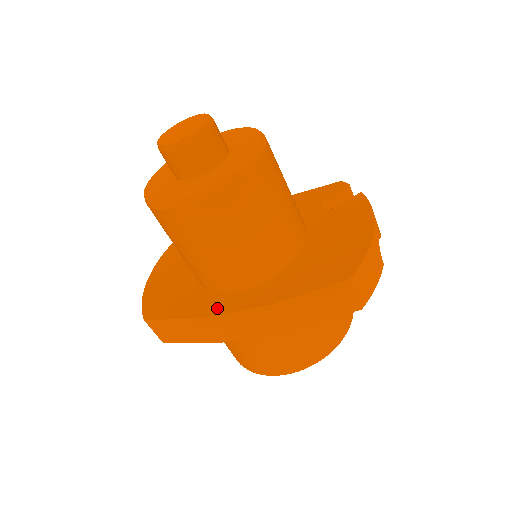
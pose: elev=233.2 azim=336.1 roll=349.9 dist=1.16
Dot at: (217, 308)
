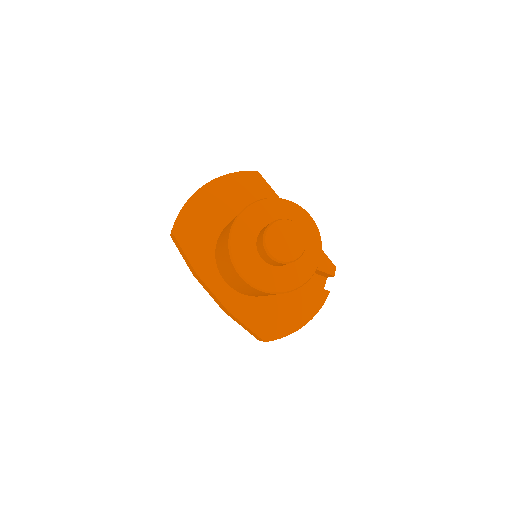
Dot at: (208, 279)
